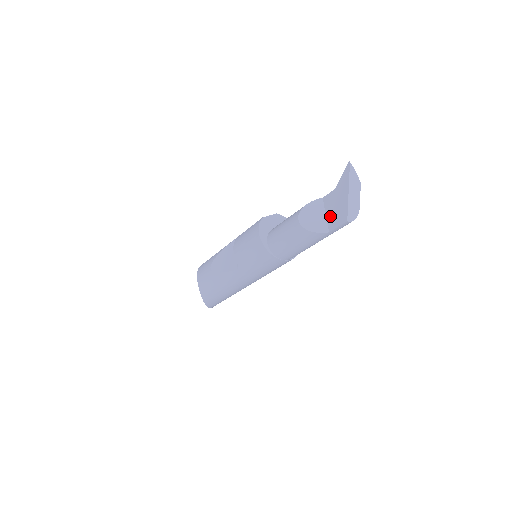
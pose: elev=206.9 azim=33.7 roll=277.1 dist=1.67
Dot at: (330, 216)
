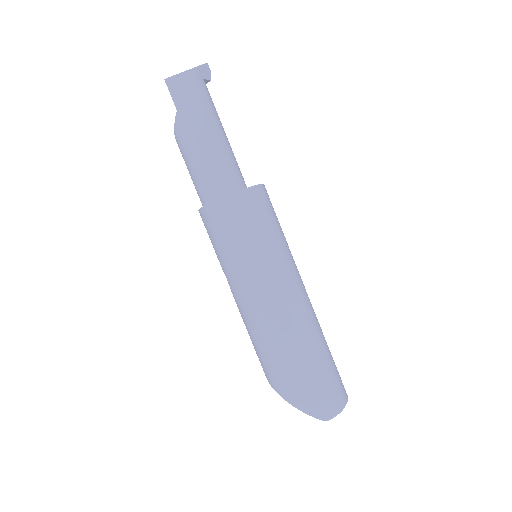
Dot at: occluded
